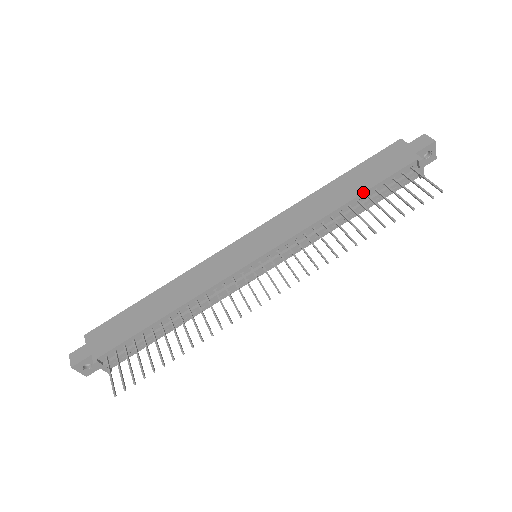
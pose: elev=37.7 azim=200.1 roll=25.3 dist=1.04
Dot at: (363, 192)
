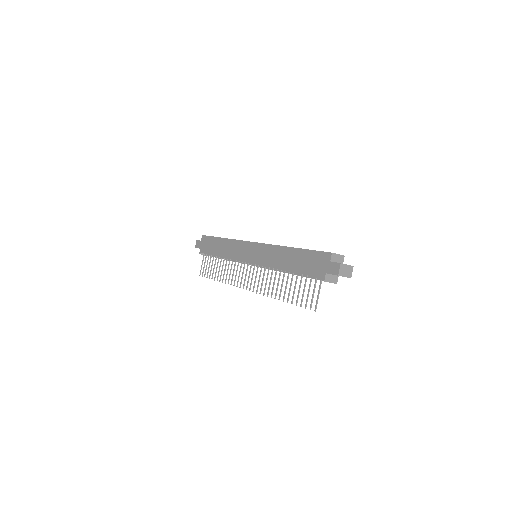
Dot at: (294, 272)
